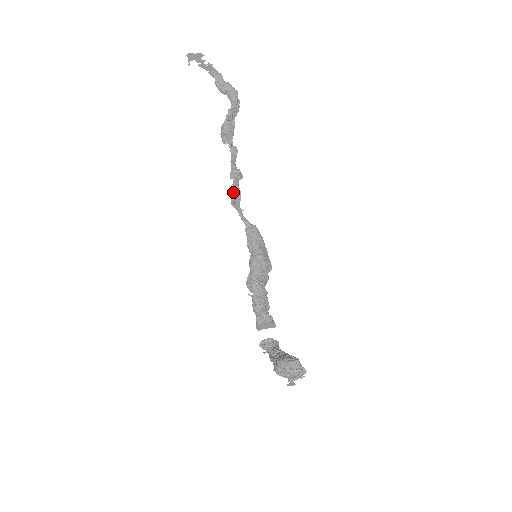
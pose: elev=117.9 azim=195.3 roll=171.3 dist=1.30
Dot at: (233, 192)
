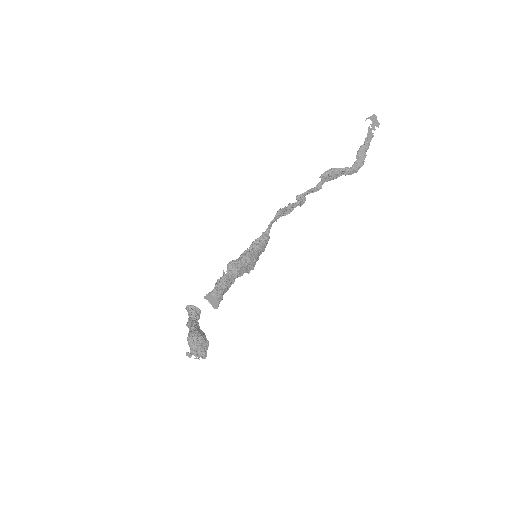
Dot at: (290, 206)
